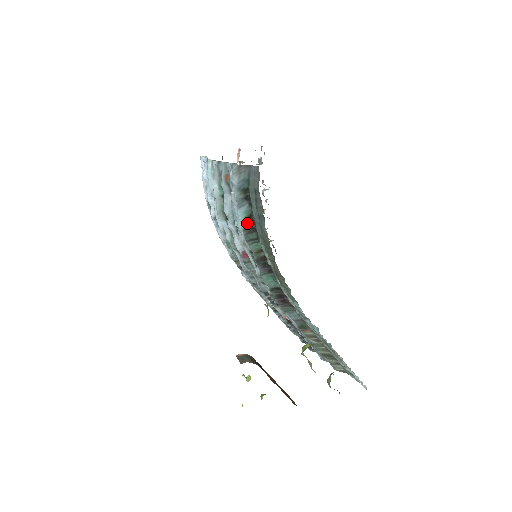
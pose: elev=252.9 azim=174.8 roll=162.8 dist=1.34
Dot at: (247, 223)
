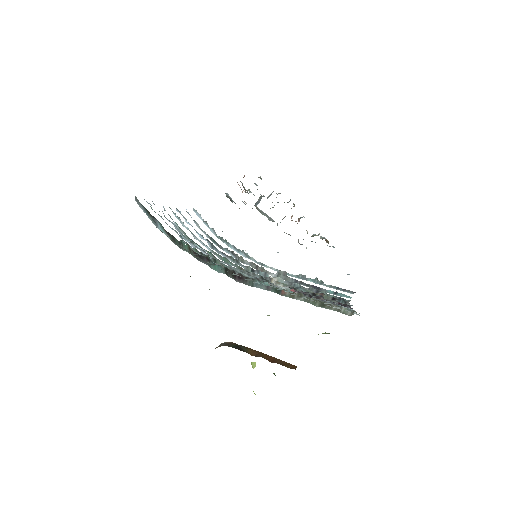
Dot at: (168, 234)
